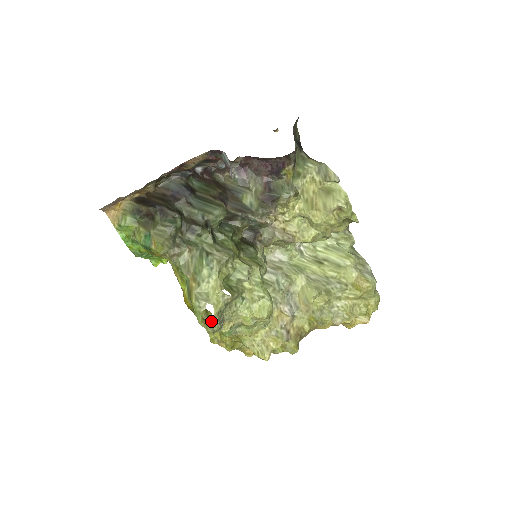
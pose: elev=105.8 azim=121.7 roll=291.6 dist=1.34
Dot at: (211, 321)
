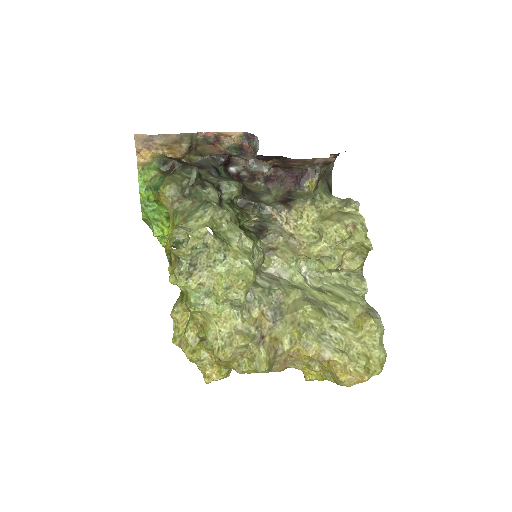
Dot at: (182, 249)
